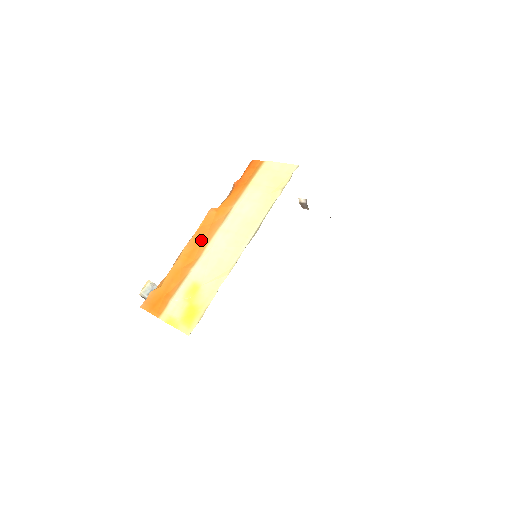
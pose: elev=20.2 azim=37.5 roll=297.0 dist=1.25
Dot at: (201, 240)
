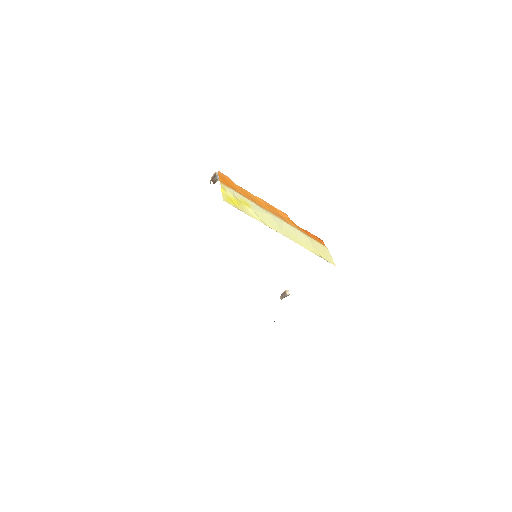
Dot at: (270, 209)
